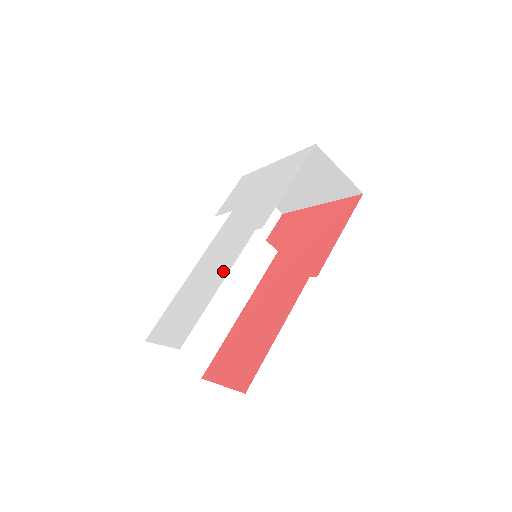
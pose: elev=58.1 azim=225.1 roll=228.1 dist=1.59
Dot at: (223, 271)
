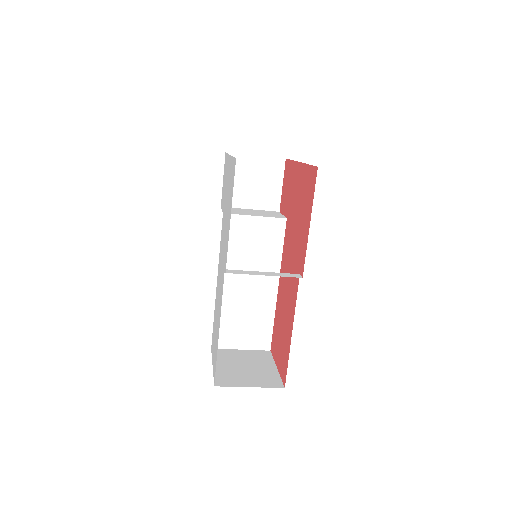
Dot at: (220, 310)
